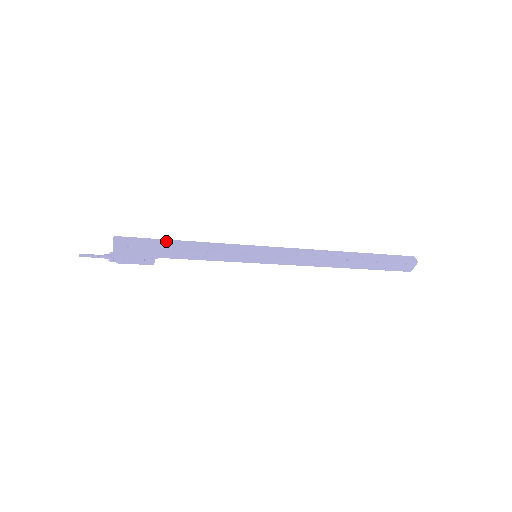
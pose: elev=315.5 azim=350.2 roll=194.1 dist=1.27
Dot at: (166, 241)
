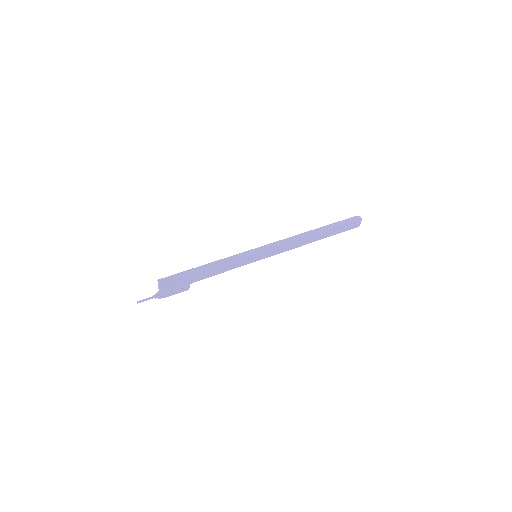
Dot at: (194, 269)
